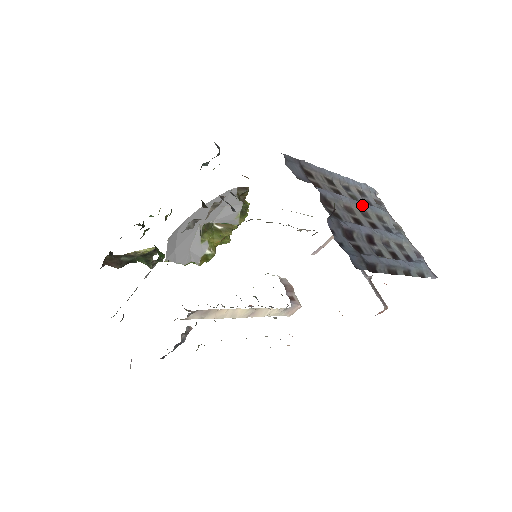
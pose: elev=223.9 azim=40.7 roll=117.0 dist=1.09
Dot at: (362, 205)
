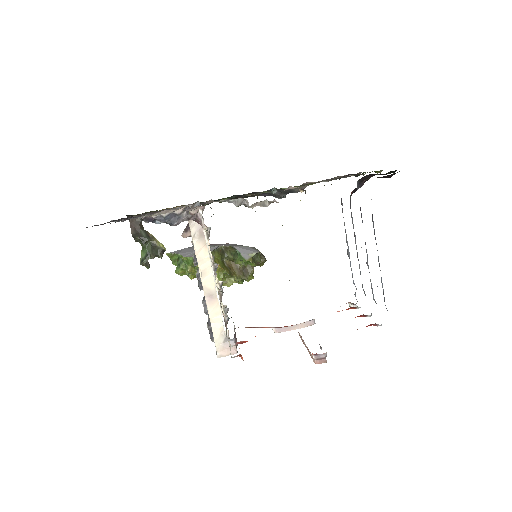
Dot at: (358, 259)
